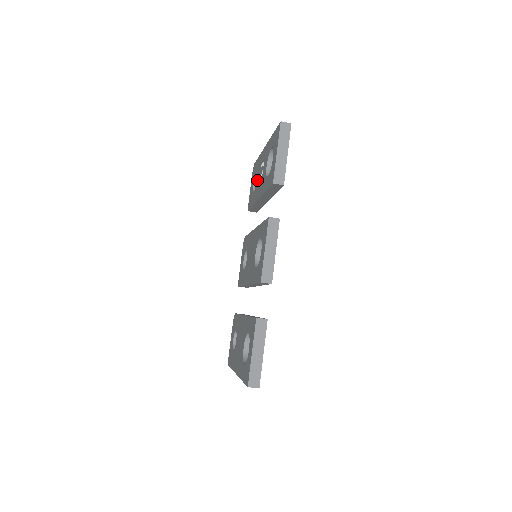
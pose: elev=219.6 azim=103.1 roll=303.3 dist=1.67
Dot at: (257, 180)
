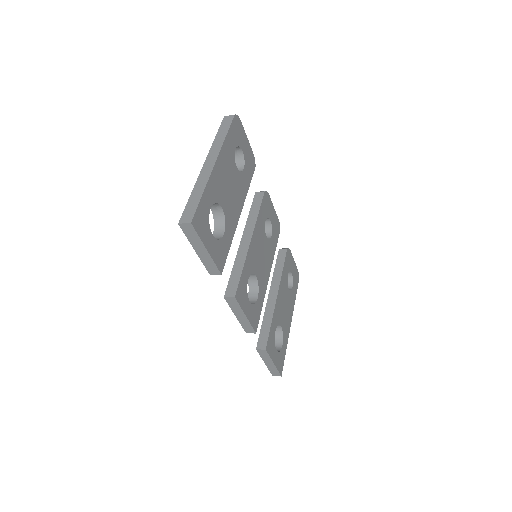
Dot at: occluded
